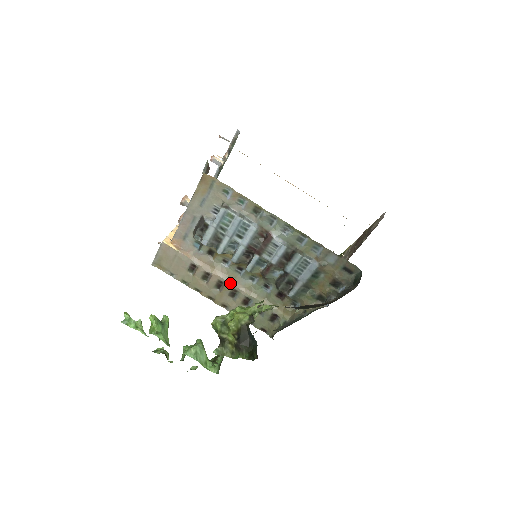
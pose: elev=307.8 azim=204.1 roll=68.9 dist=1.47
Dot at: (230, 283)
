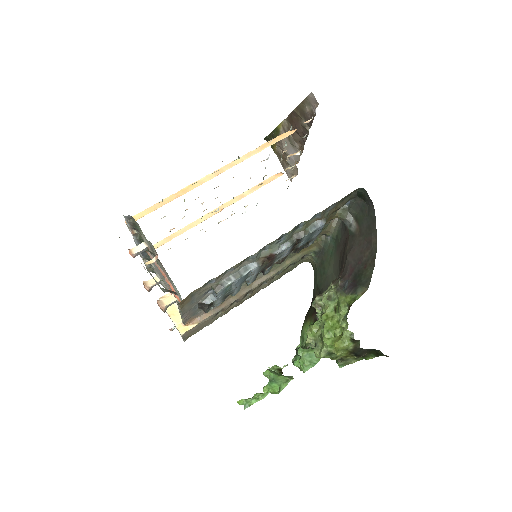
Dot at: (255, 286)
